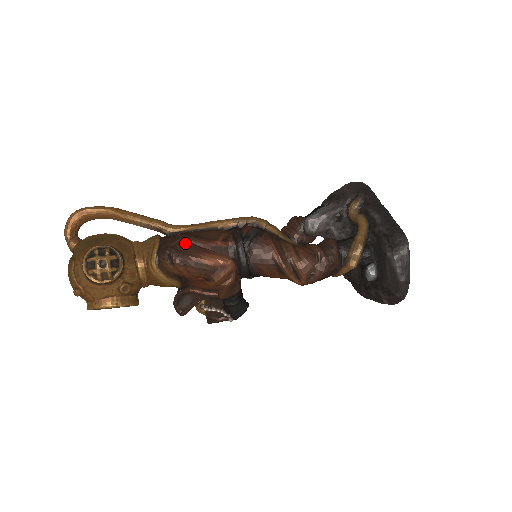
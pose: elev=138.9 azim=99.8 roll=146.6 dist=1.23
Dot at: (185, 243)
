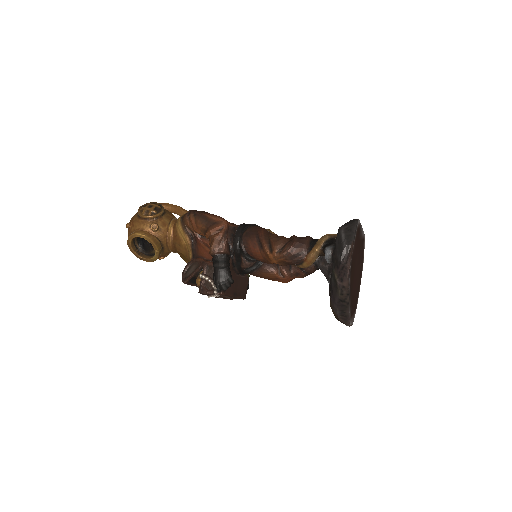
Dot at: occluded
